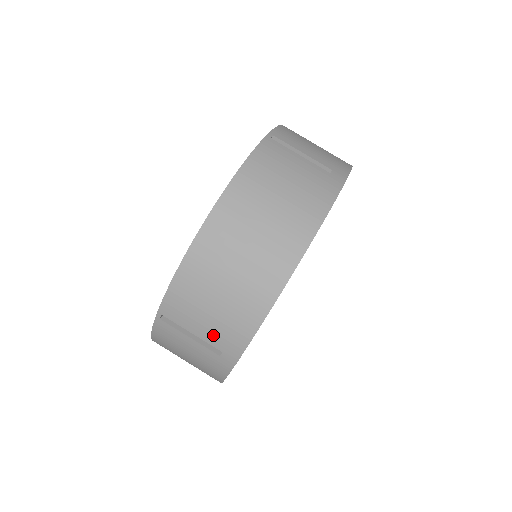
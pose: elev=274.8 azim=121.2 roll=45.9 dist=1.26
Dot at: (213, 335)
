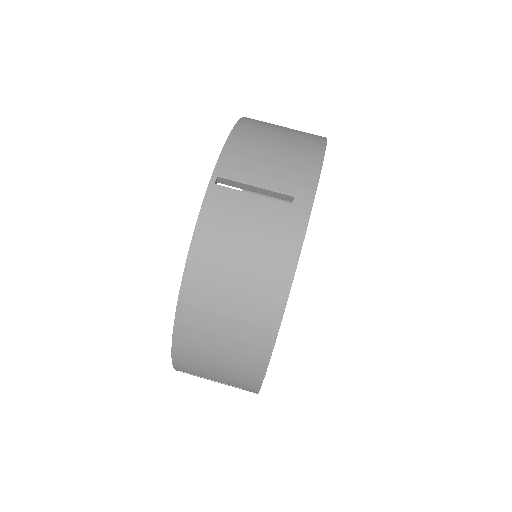
Dot at: (280, 180)
